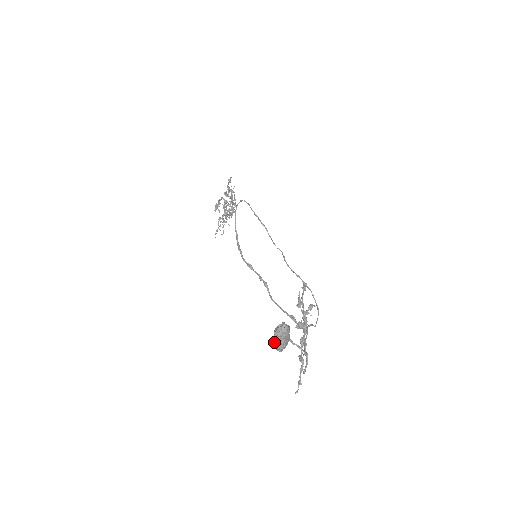
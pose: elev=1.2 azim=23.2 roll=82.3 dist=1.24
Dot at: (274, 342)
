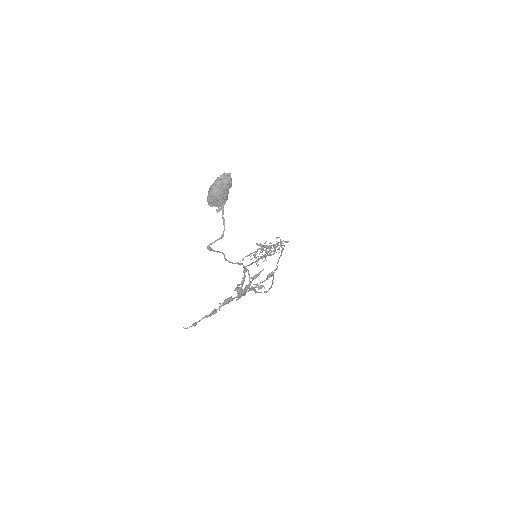
Dot at: (211, 185)
